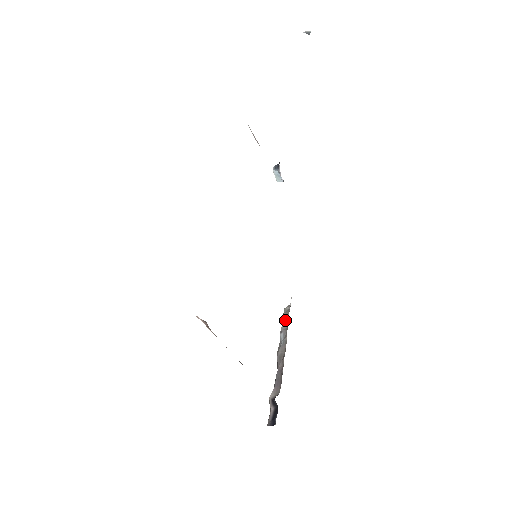
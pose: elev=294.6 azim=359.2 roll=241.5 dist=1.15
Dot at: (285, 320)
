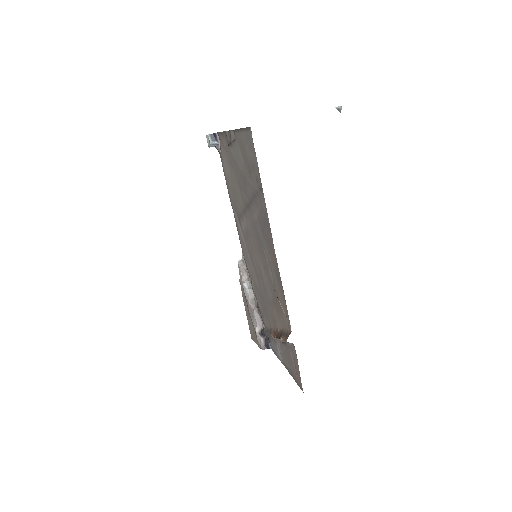
Dot at: (243, 272)
